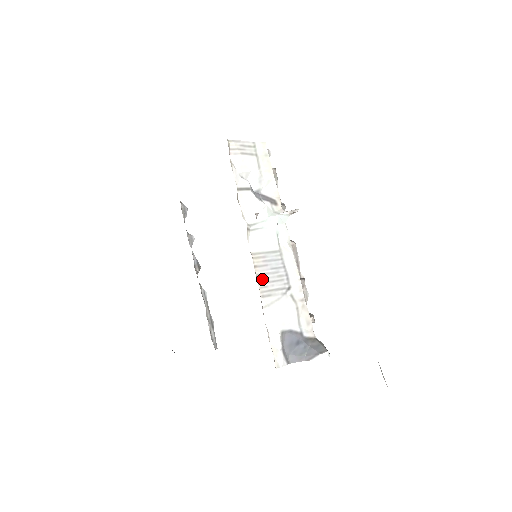
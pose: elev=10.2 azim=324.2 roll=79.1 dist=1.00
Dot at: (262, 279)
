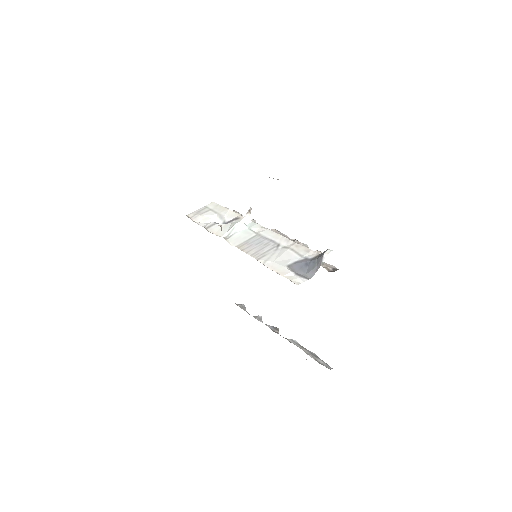
Dot at: (252, 252)
